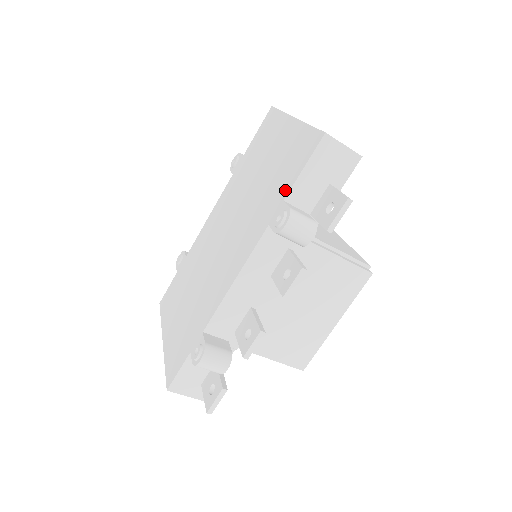
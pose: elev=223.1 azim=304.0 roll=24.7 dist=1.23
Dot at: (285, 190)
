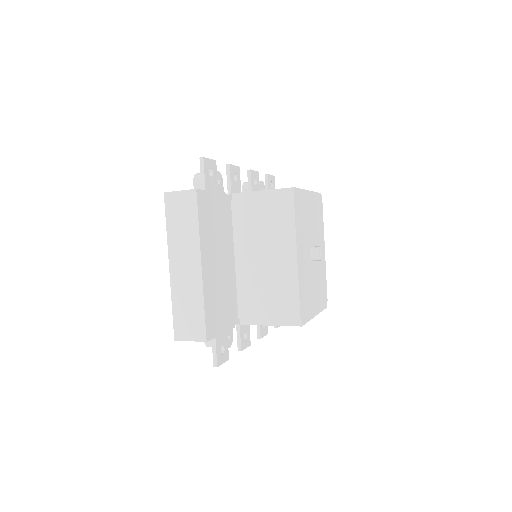
Dot at: occluded
